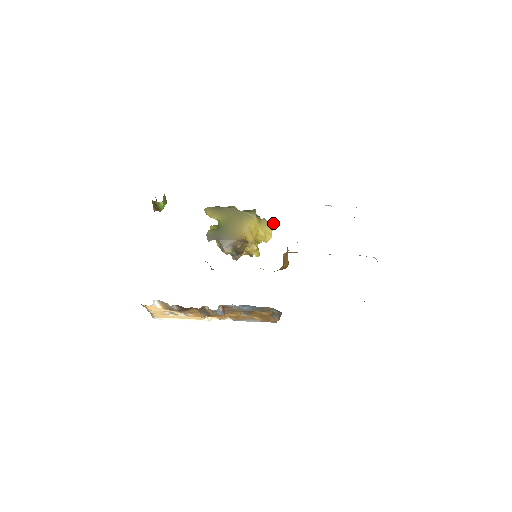
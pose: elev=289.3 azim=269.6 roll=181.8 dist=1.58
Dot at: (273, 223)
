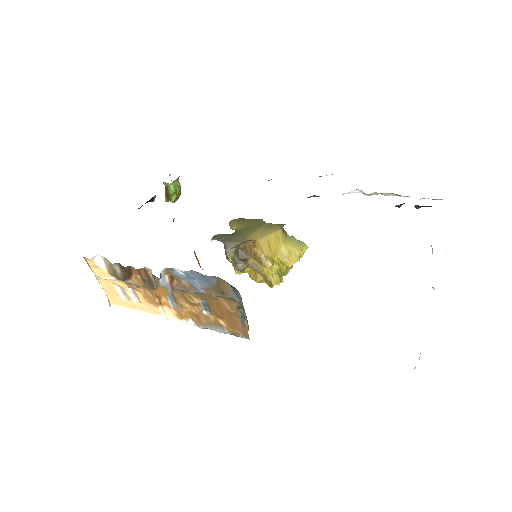
Dot at: (305, 245)
